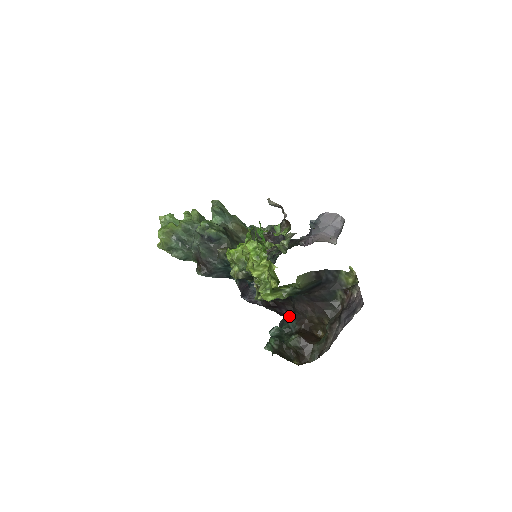
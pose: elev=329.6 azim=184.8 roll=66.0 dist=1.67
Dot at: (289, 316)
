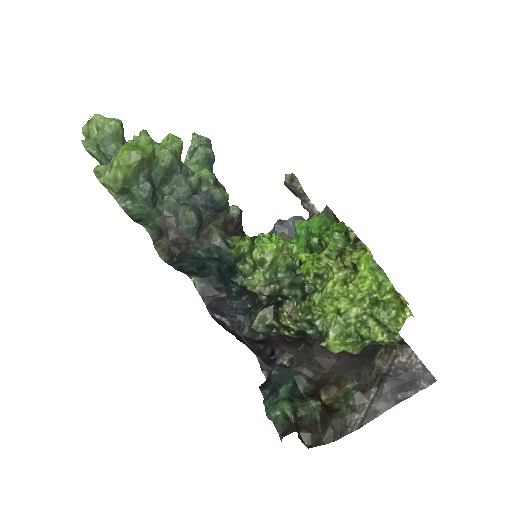
Dot at: (267, 357)
